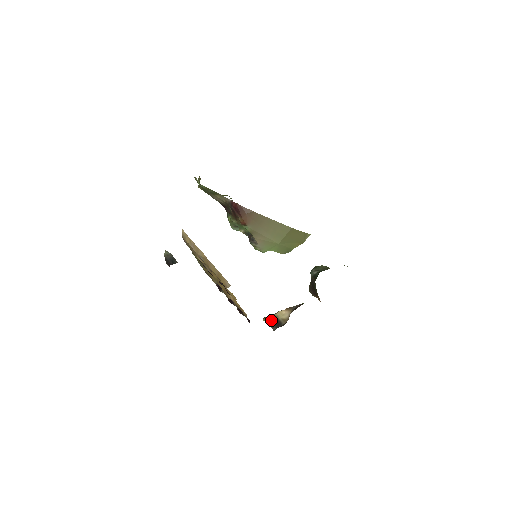
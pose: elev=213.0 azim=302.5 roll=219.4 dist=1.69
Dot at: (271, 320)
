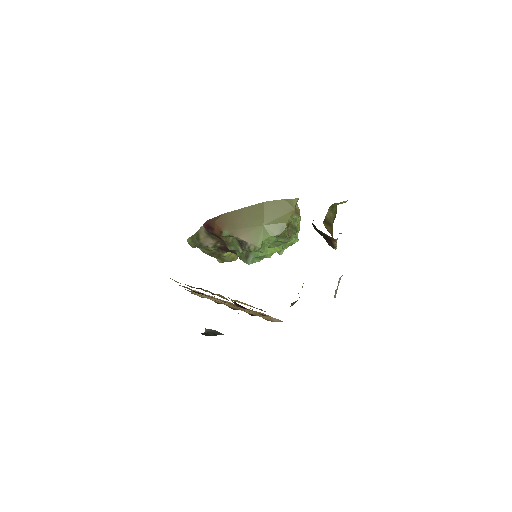
Dot at: (297, 300)
